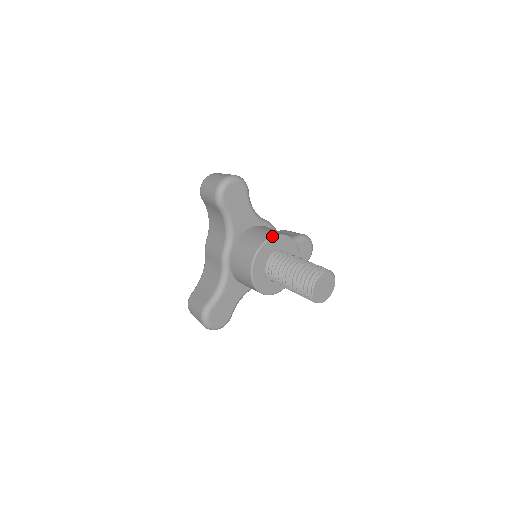
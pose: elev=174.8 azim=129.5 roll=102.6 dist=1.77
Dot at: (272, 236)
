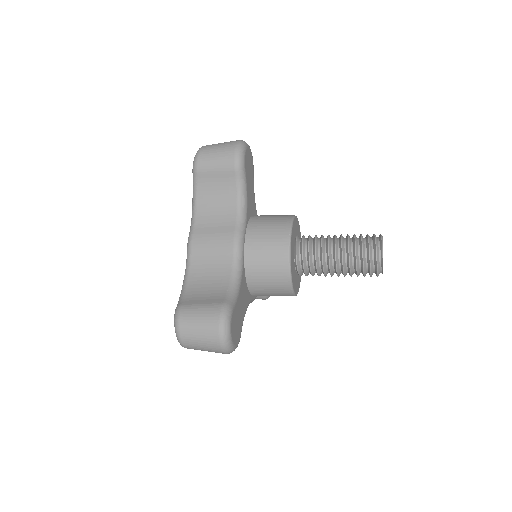
Dot at: occluded
